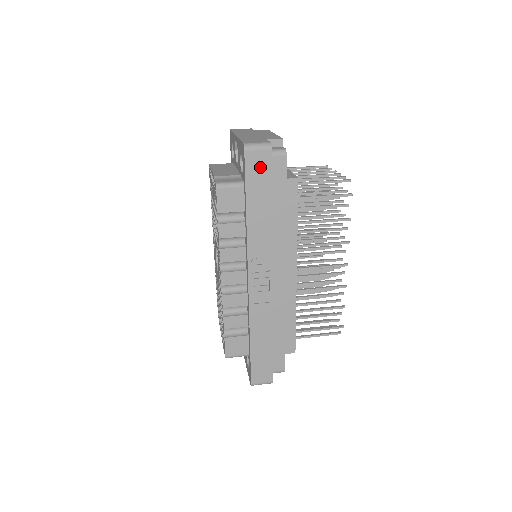
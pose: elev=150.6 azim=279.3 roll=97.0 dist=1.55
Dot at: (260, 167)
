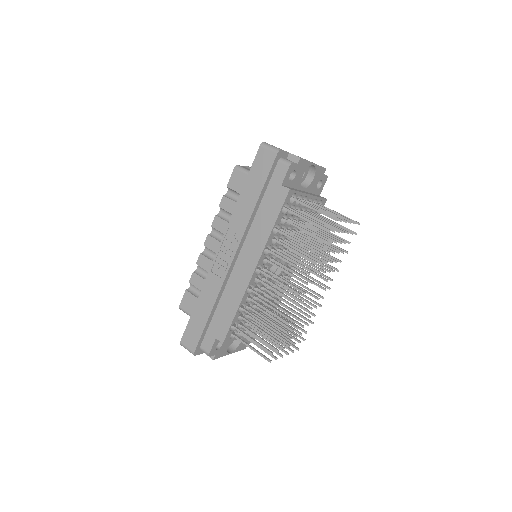
Dot at: (264, 163)
